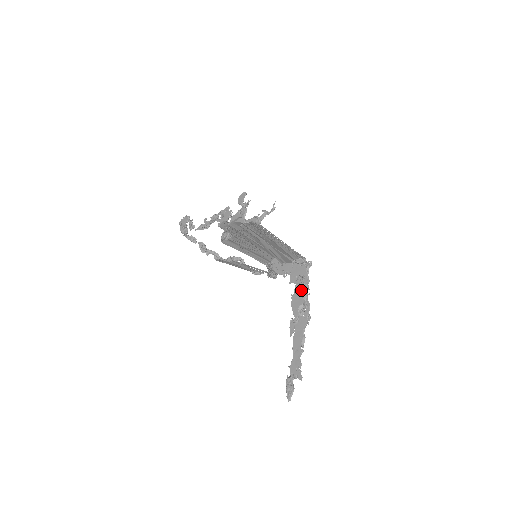
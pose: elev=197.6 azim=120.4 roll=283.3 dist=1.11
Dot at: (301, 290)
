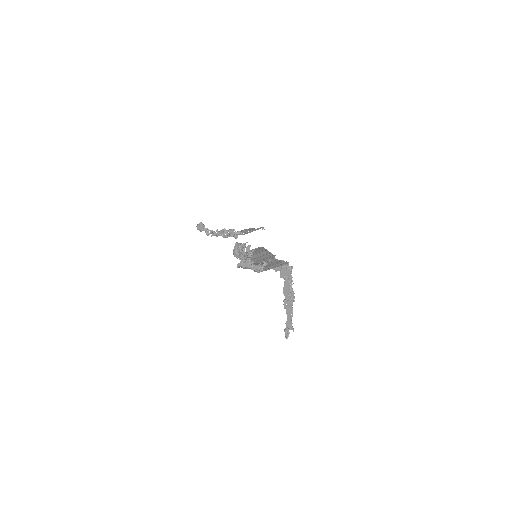
Dot at: (288, 285)
